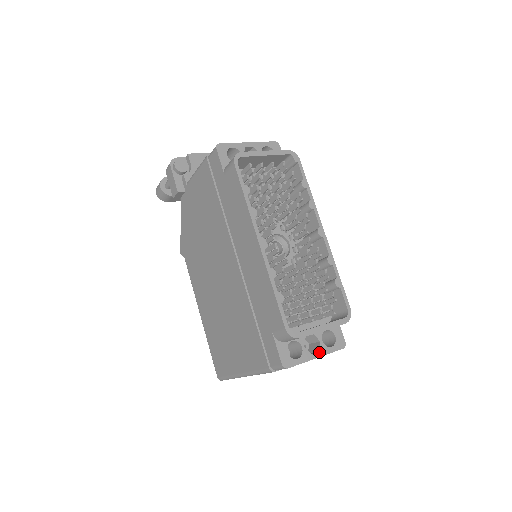
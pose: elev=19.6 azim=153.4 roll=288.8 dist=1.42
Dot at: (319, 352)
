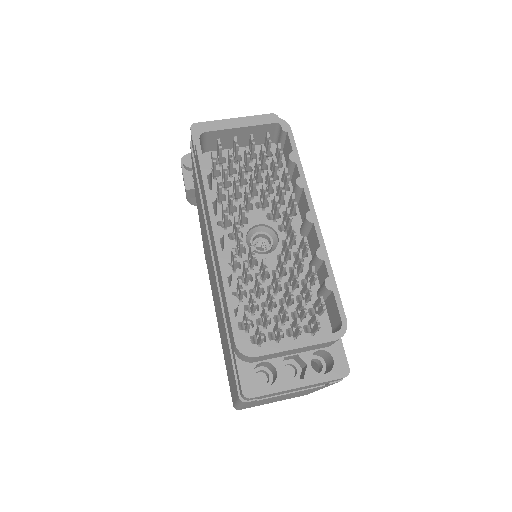
Dot at: (303, 380)
